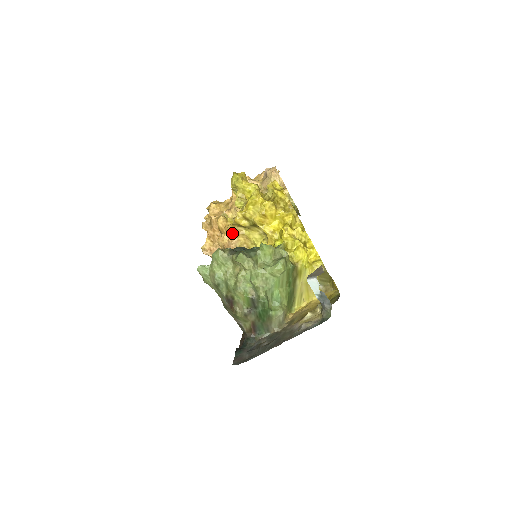
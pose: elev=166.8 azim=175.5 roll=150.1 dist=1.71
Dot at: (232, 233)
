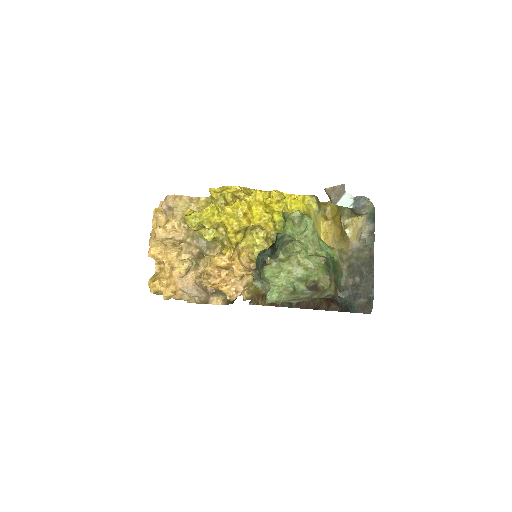
Dot at: (237, 257)
